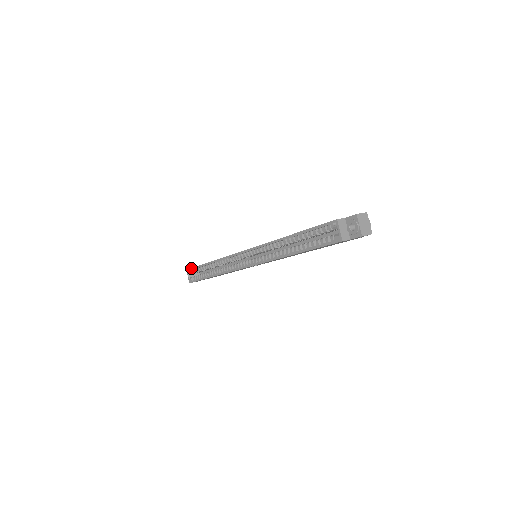
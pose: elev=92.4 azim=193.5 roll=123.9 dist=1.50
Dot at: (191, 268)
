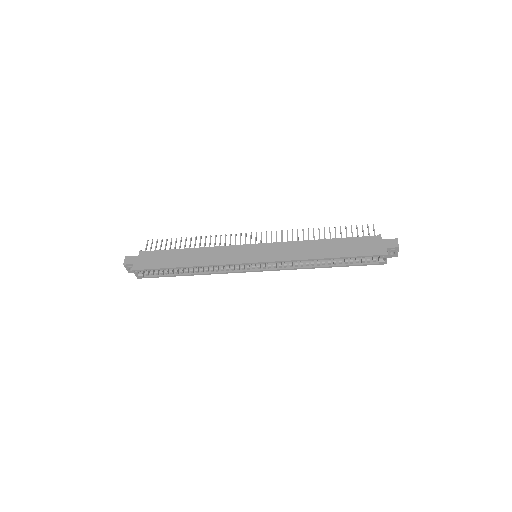
Dot at: (145, 270)
